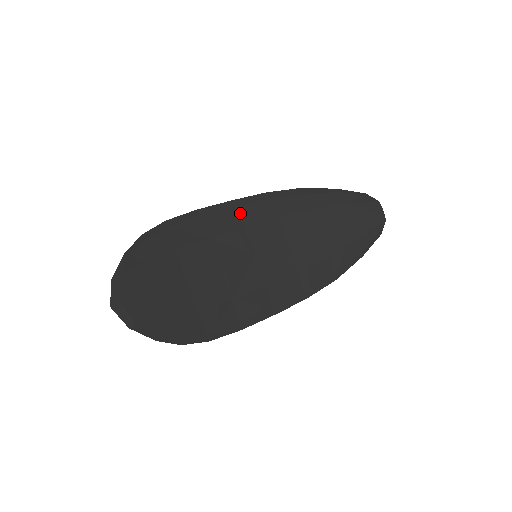
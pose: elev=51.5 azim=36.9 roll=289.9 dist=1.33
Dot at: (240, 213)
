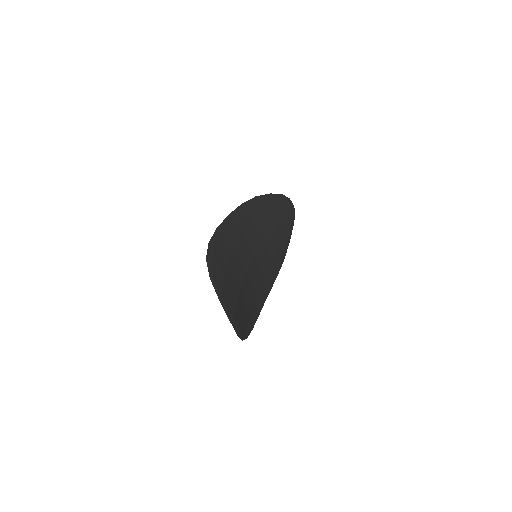
Dot at: (237, 224)
